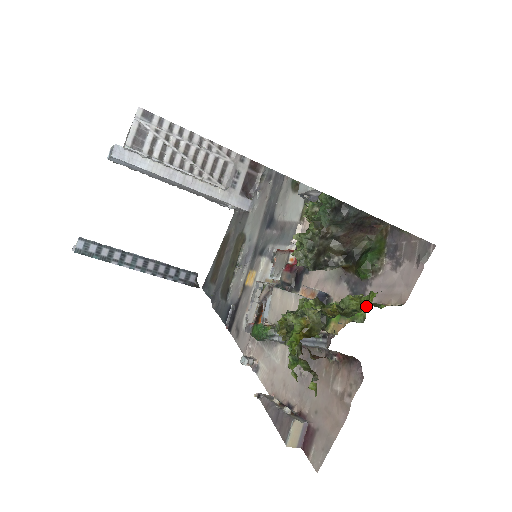
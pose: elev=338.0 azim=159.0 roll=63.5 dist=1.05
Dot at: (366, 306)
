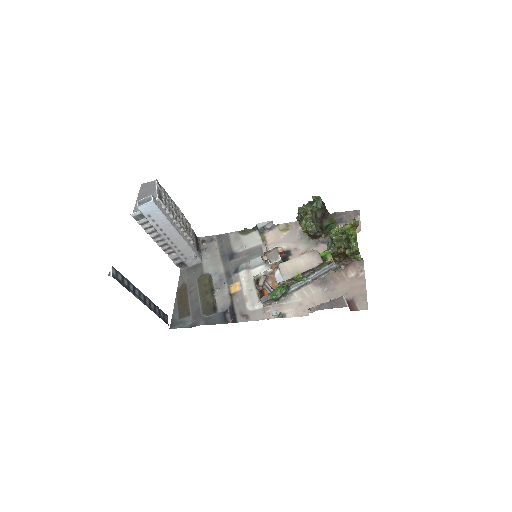
Dot at: (358, 224)
